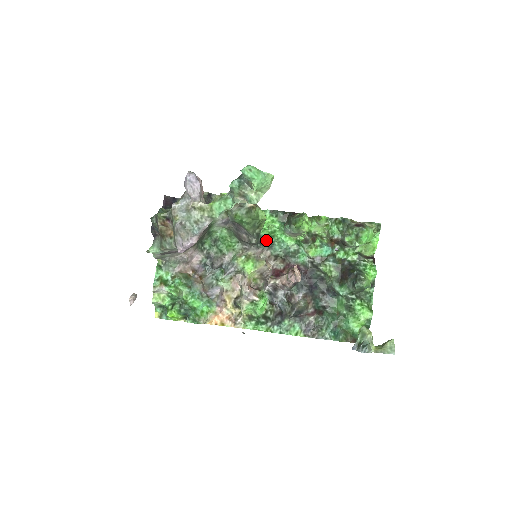
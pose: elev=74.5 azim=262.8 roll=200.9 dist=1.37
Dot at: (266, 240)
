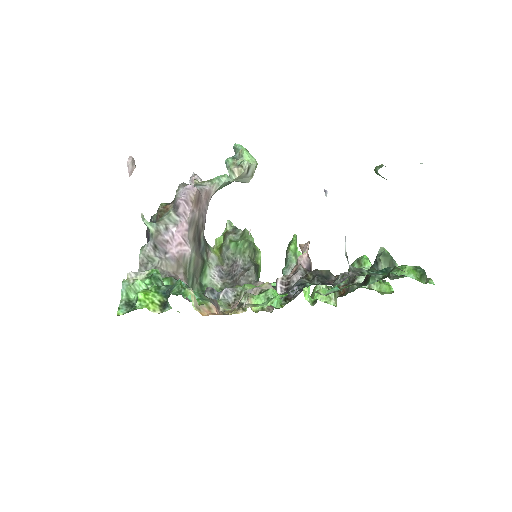
Dot at: occluded
